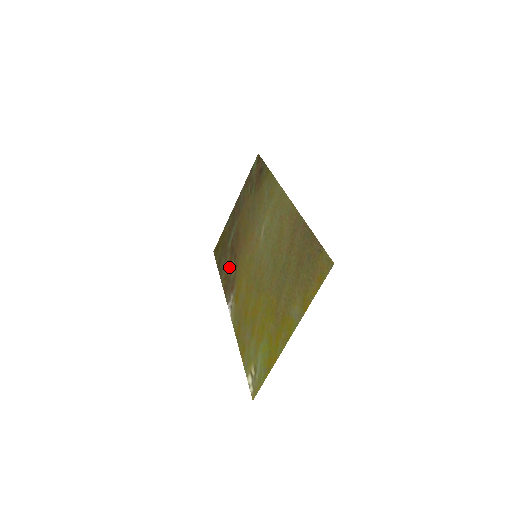
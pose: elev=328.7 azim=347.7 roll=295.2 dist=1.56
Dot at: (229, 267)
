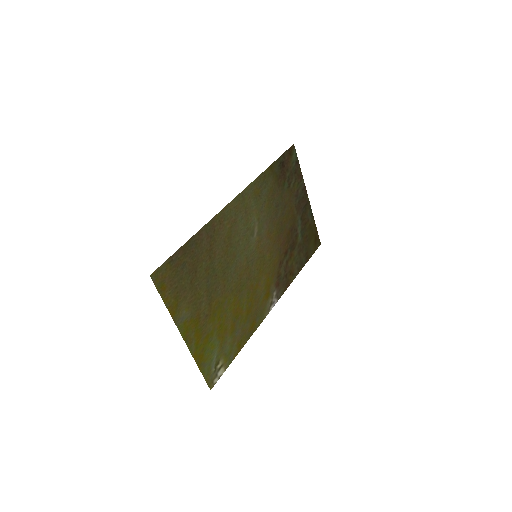
Dot at: (290, 263)
